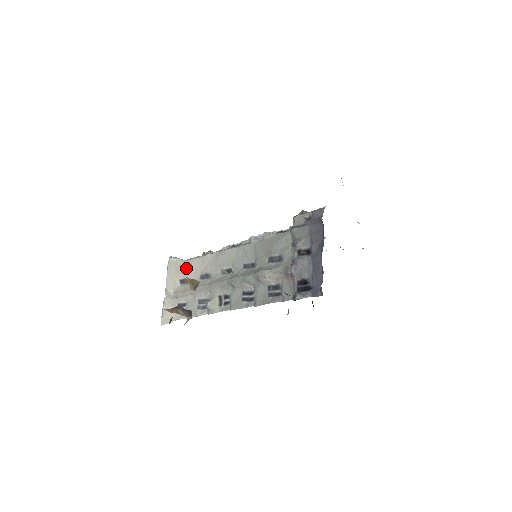
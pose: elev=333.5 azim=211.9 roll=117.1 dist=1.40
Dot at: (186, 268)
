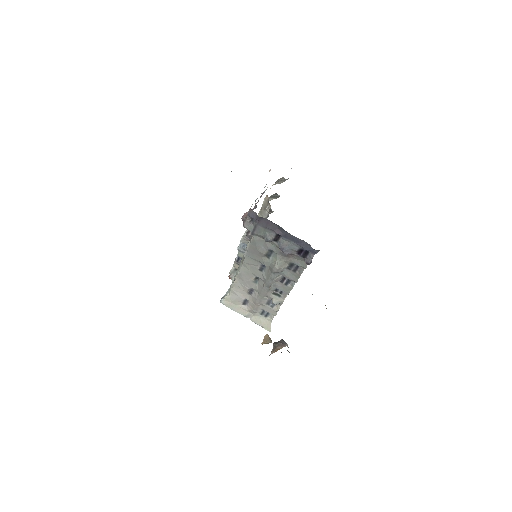
Dot at: (236, 297)
